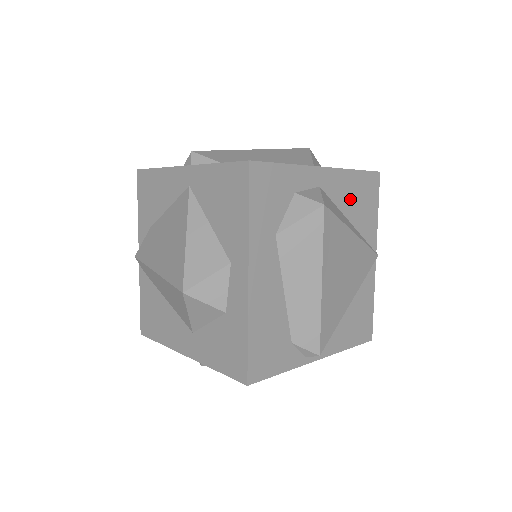
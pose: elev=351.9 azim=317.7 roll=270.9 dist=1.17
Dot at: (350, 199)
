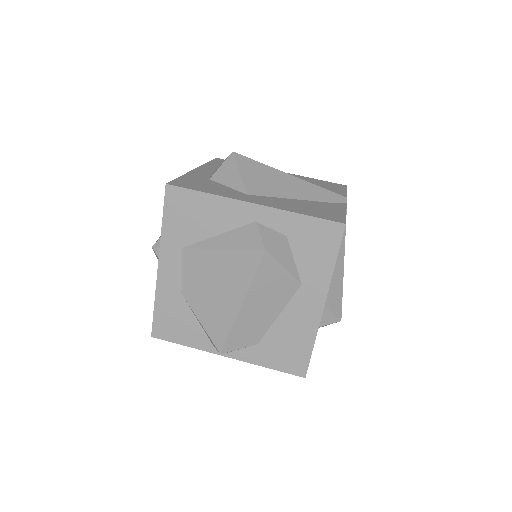
Dot at: occluded
